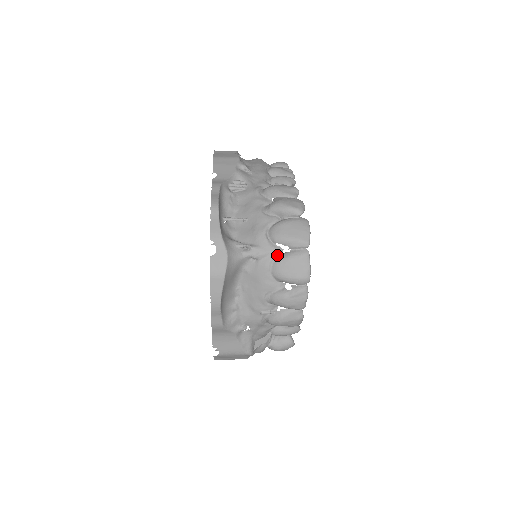
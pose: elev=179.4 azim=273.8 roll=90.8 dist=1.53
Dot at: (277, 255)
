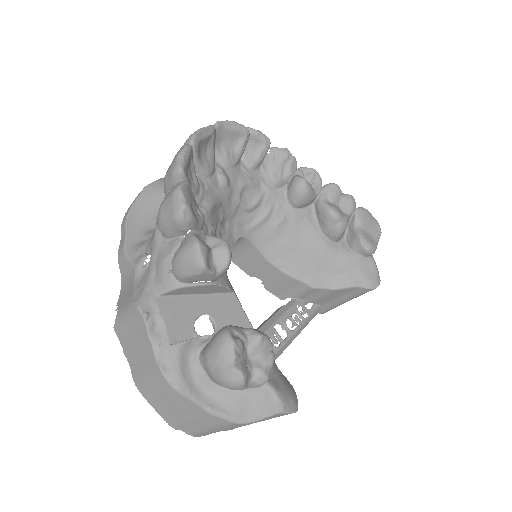
Dot at: occluded
